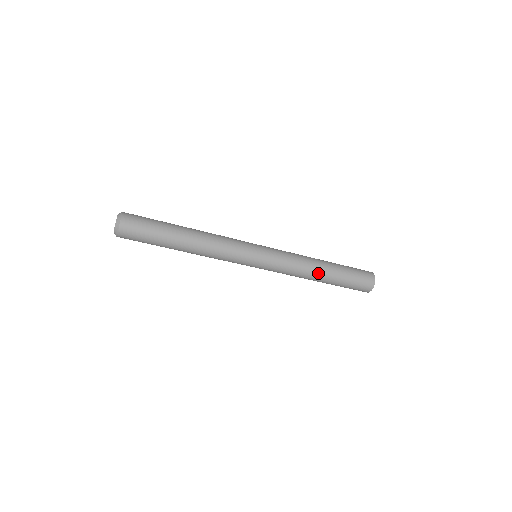
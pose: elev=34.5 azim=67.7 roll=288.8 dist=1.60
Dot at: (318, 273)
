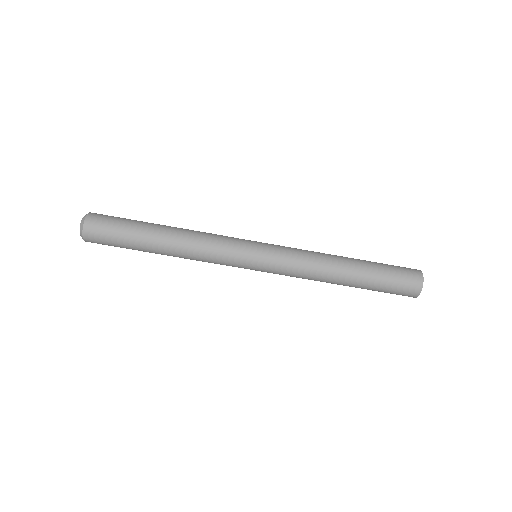
Dot at: (340, 261)
